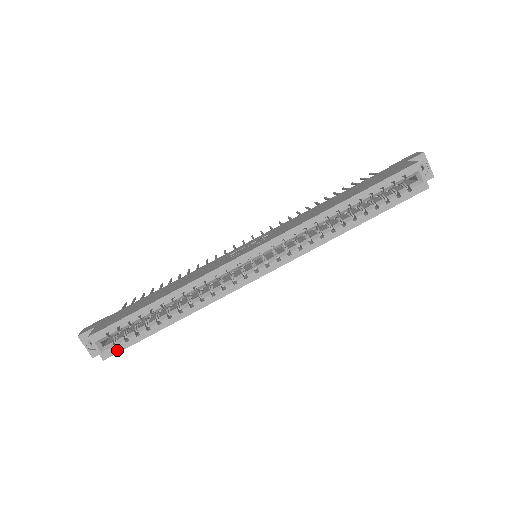
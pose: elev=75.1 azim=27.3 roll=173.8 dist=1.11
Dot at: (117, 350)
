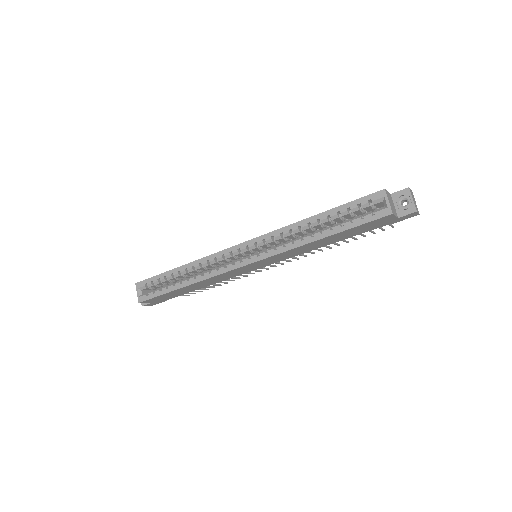
Dot at: (147, 298)
